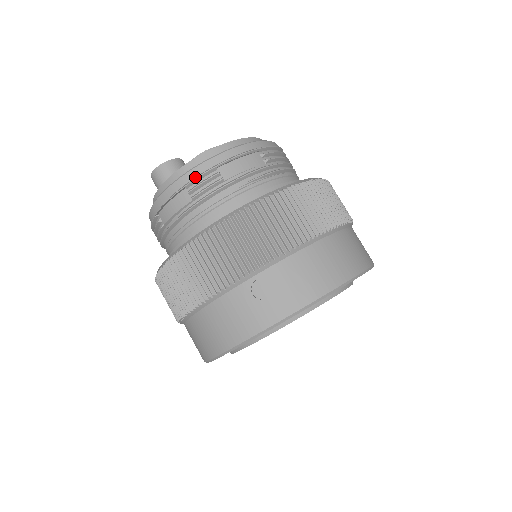
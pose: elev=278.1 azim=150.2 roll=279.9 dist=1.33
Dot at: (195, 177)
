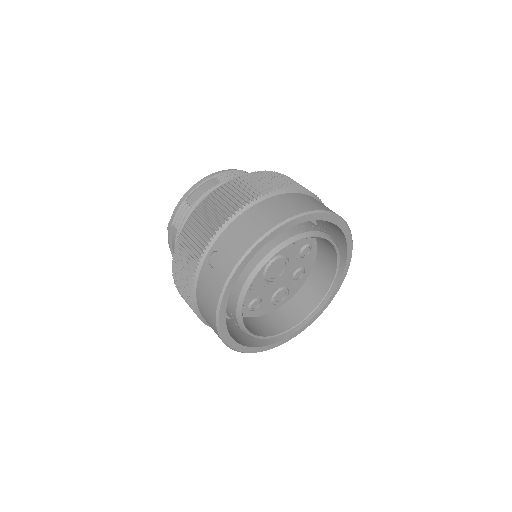
Dot at: (176, 214)
